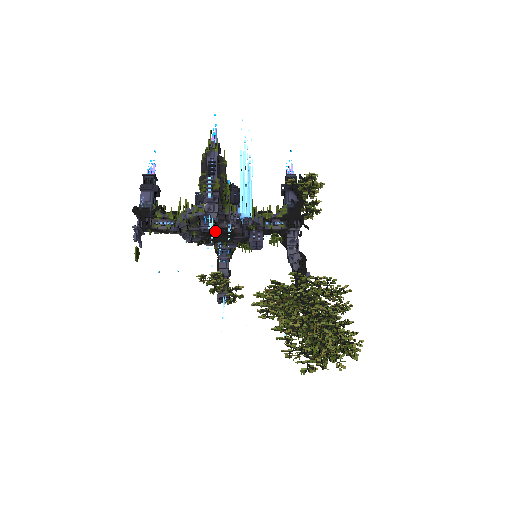
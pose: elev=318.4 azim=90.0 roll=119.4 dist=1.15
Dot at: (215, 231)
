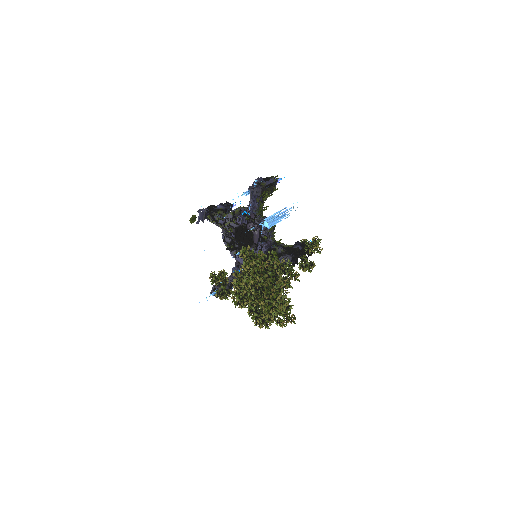
Dot at: (243, 234)
